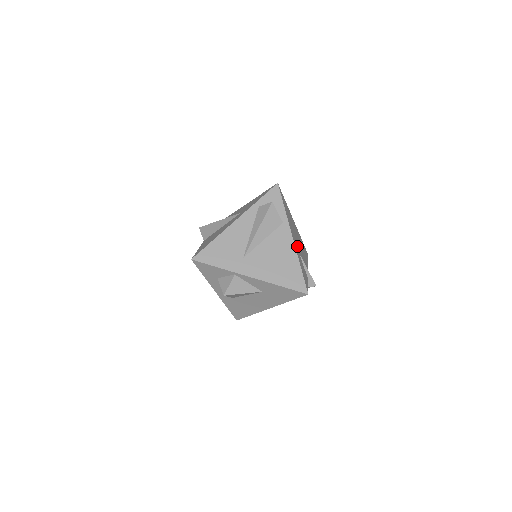
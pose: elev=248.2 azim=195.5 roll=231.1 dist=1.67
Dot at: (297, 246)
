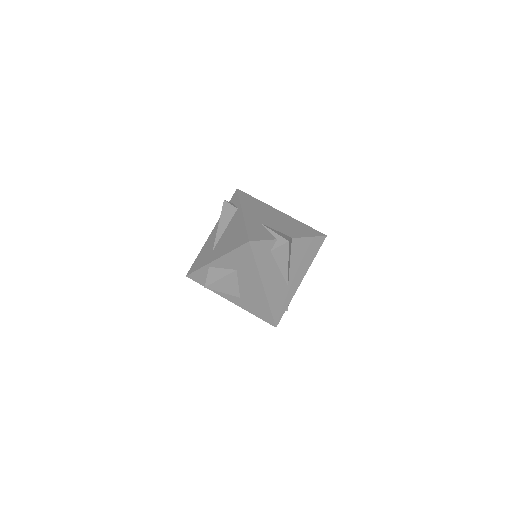
Dot at: (259, 220)
